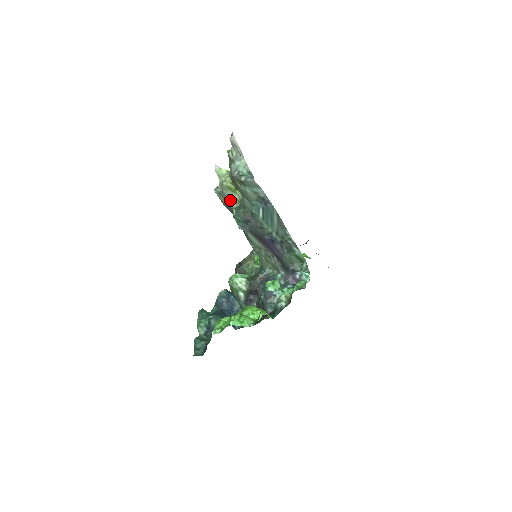
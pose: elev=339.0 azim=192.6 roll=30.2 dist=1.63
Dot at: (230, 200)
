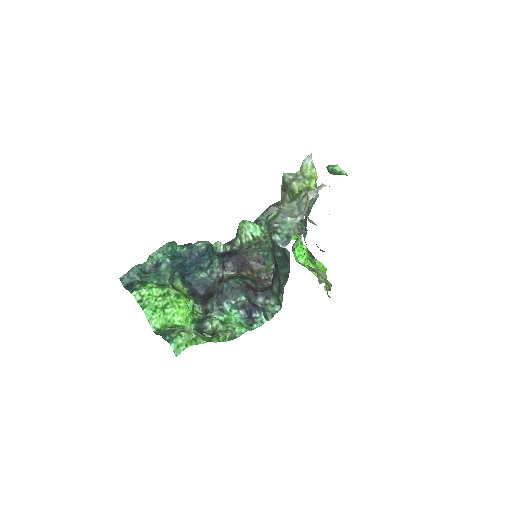
Dot at: (287, 197)
